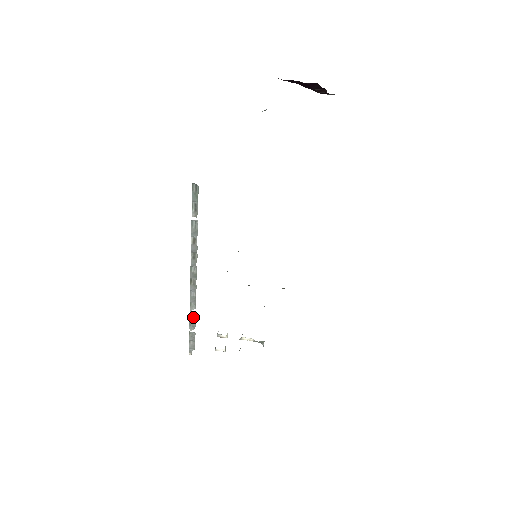
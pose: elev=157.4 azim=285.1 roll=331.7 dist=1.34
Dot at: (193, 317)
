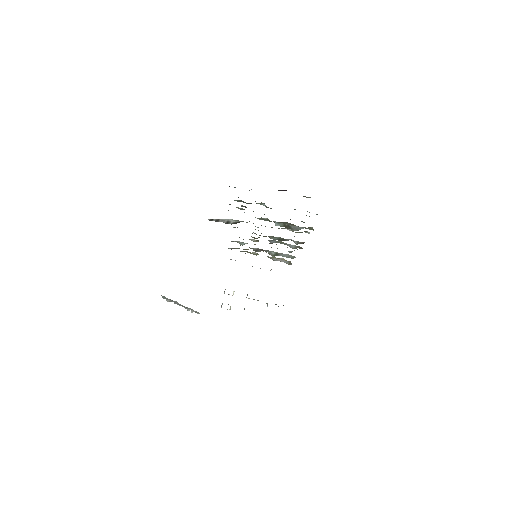
Dot at: (192, 309)
